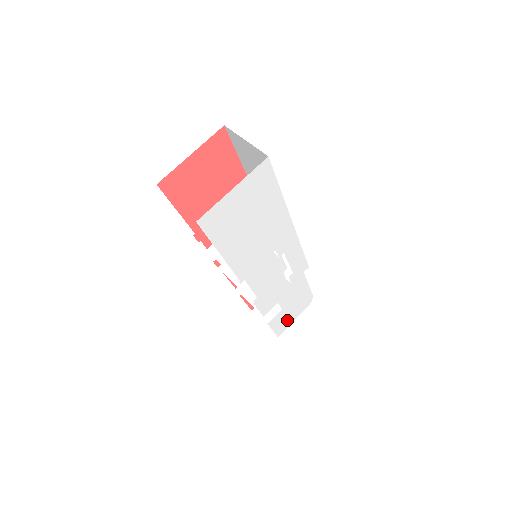
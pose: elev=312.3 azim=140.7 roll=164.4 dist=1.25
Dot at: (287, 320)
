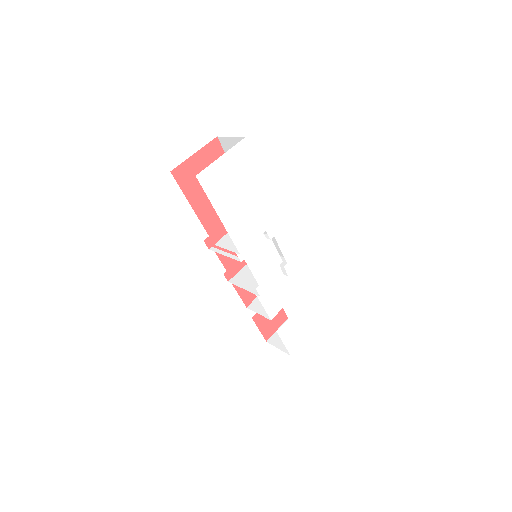
Dot at: (296, 336)
